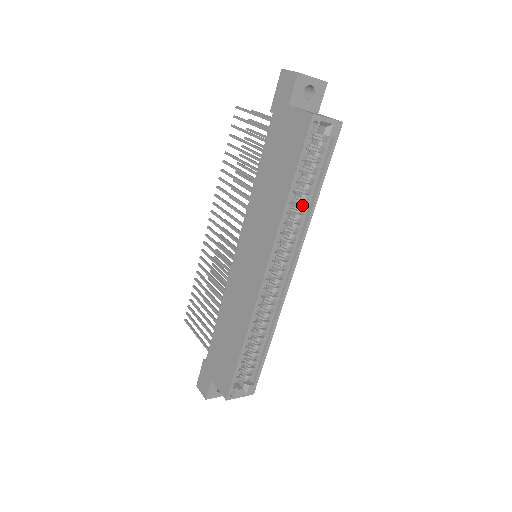
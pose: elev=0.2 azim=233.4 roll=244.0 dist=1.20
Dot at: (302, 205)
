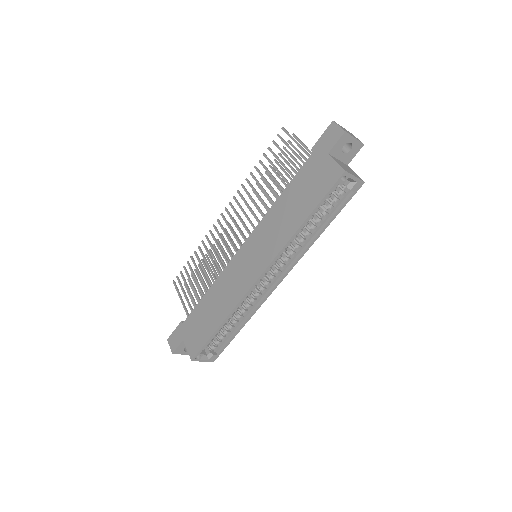
Dot at: (309, 233)
